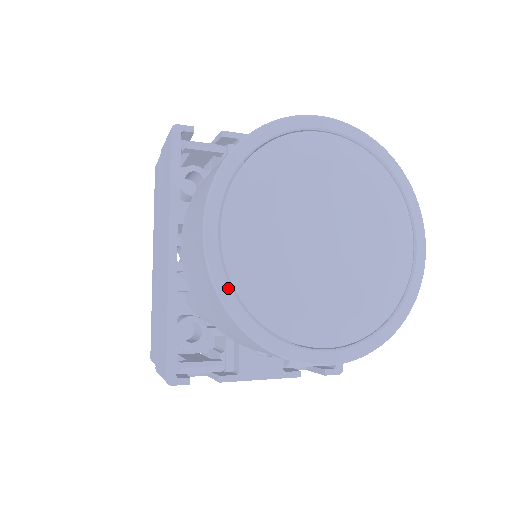
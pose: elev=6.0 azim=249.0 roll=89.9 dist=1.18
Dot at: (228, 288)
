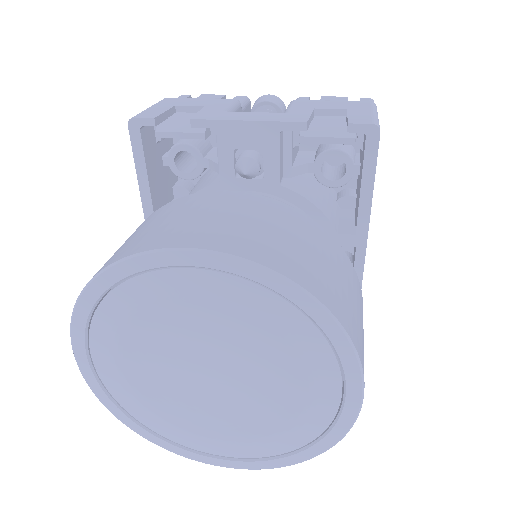
Dot at: (110, 402)
